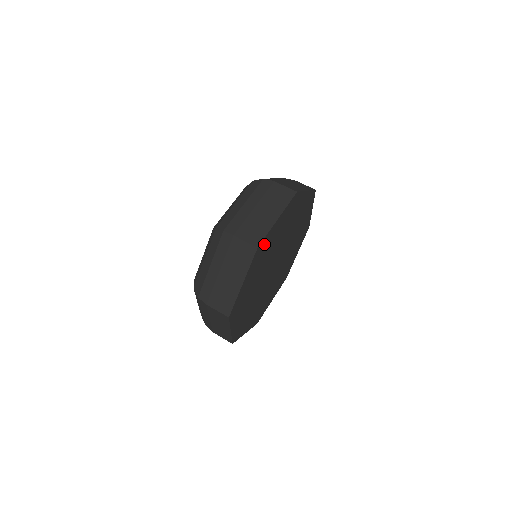
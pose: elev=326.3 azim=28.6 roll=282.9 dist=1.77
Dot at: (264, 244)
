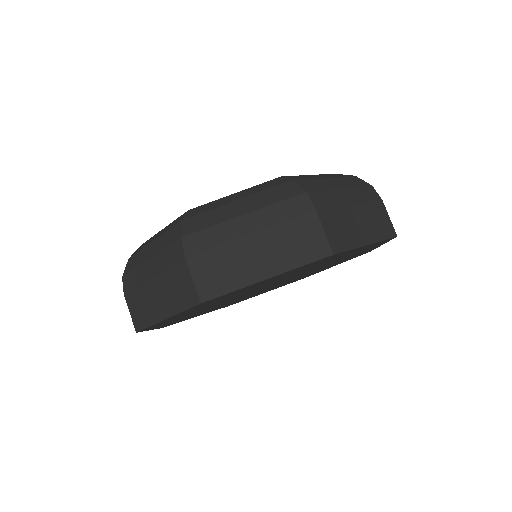
Dot at: occluded
